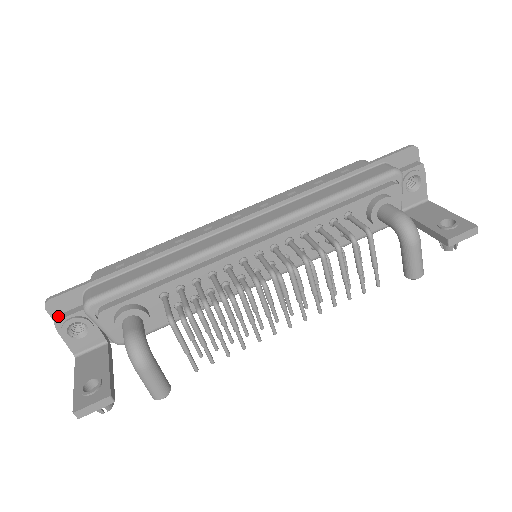
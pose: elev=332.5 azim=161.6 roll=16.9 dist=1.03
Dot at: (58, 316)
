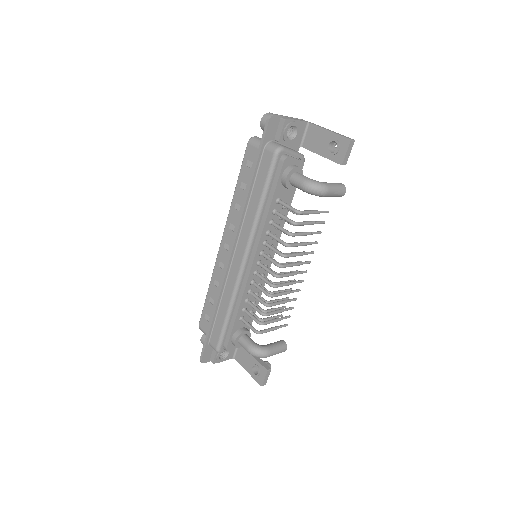
Dot at: (211, 359)
